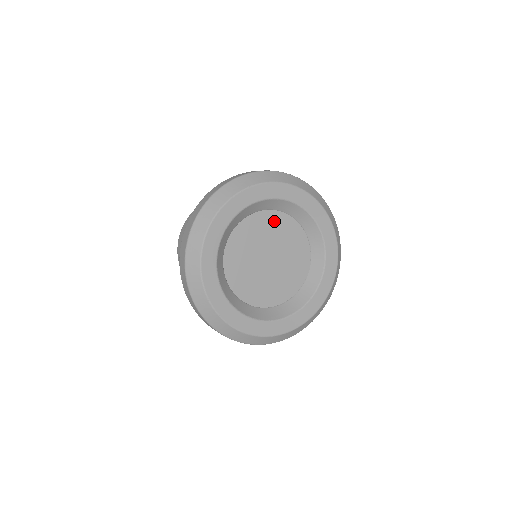
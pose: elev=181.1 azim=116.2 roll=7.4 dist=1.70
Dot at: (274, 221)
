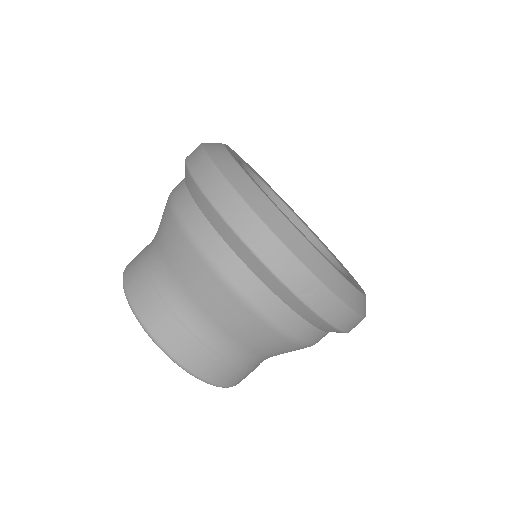
Dot at: occluded
